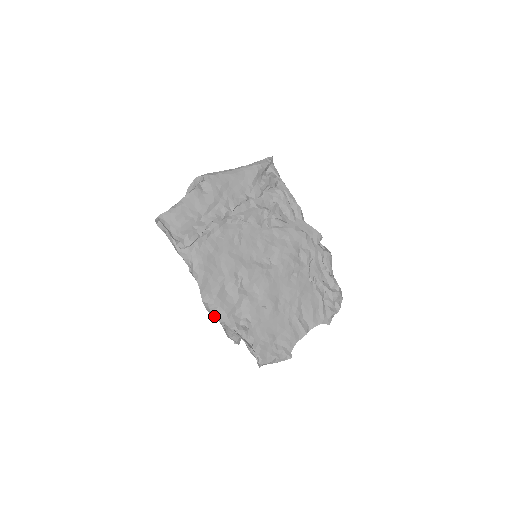
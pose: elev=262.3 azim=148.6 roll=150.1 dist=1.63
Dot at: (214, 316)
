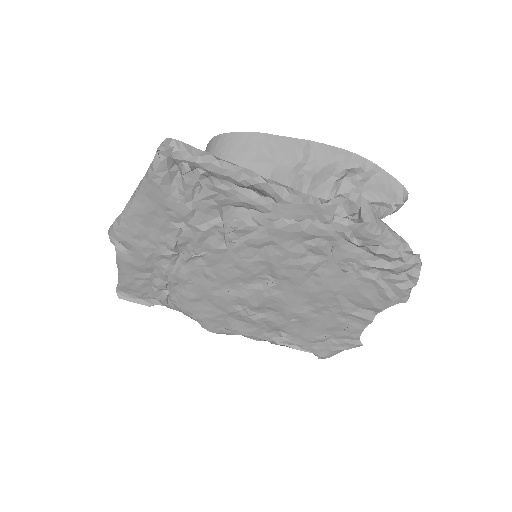
Dot at: occluded
